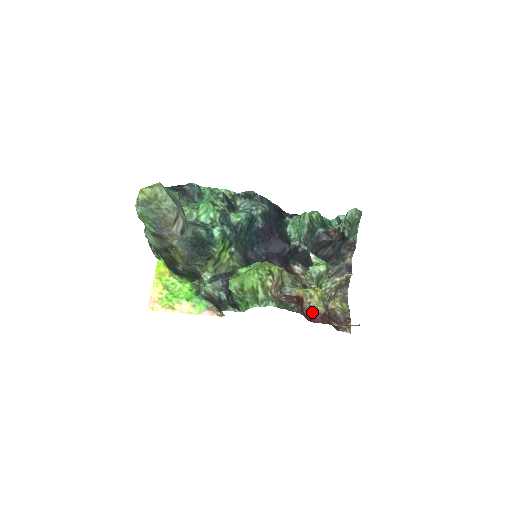
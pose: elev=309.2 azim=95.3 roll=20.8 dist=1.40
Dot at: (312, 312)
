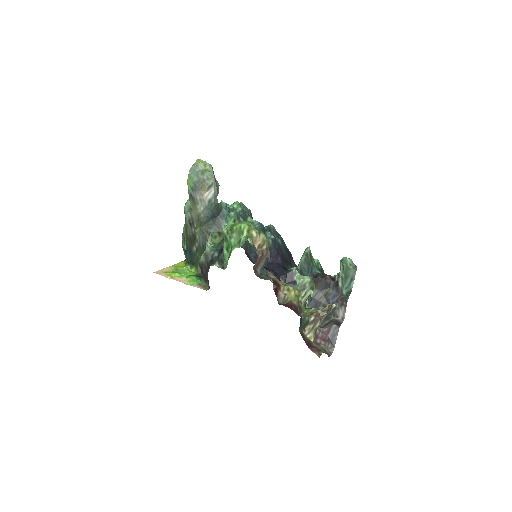
Dot at: (285, 303)
